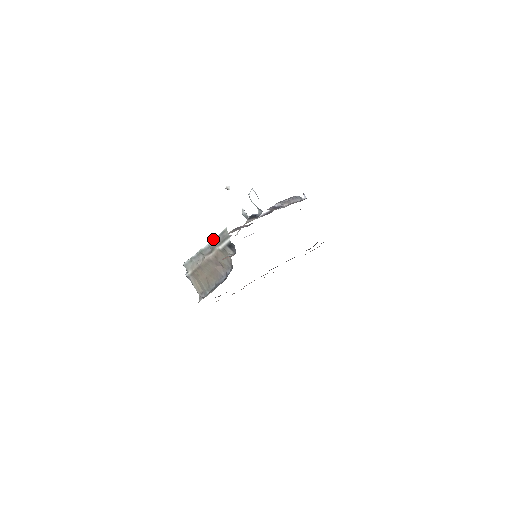
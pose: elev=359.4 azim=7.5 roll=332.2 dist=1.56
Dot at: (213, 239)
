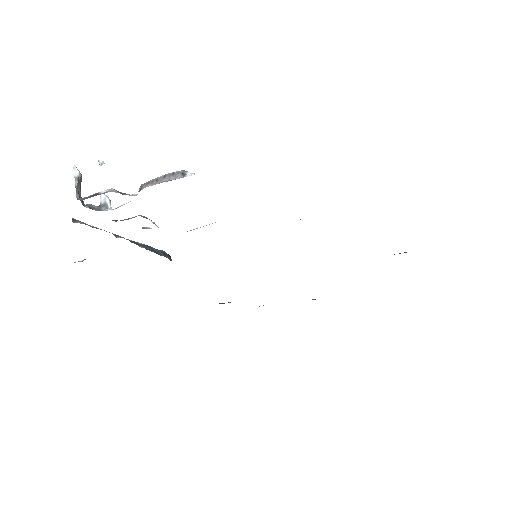
Dot at: occluded
